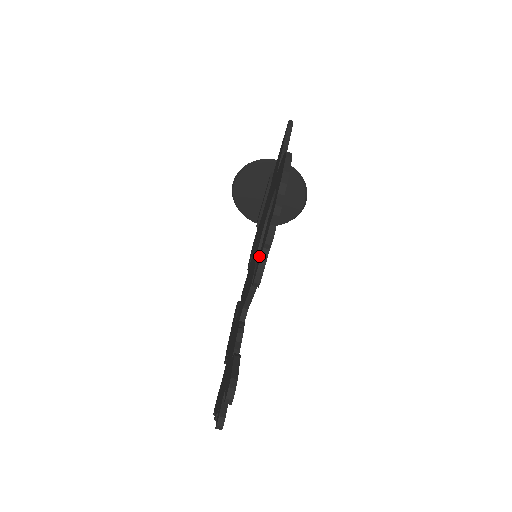
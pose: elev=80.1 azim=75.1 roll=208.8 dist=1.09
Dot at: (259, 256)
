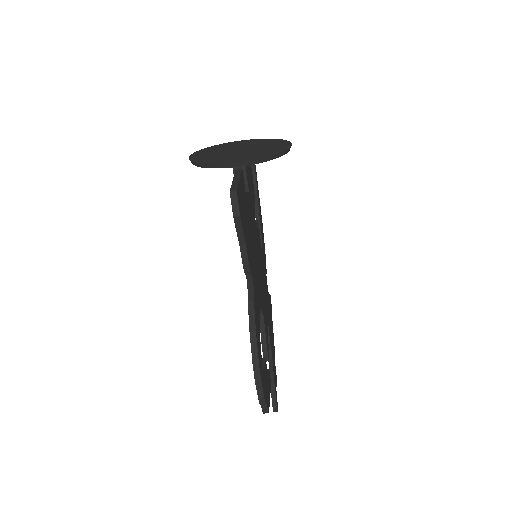
Dot at: occluded
